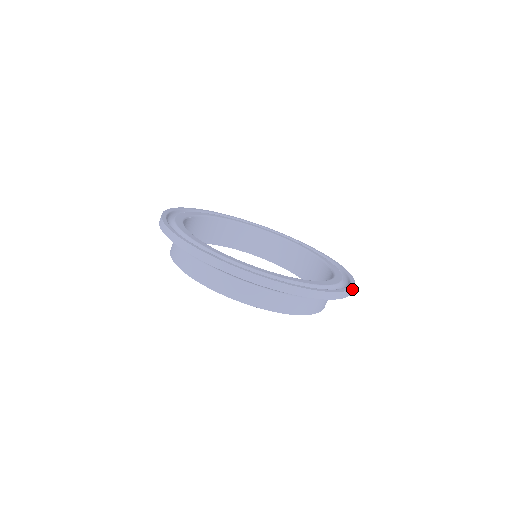
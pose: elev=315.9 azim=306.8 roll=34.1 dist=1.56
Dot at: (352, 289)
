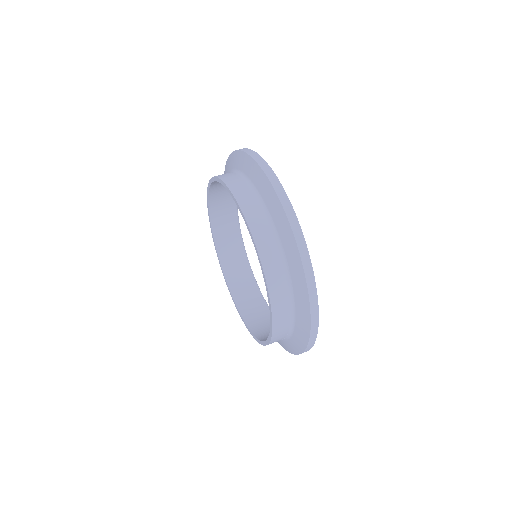
Dot at: (316, 330)
